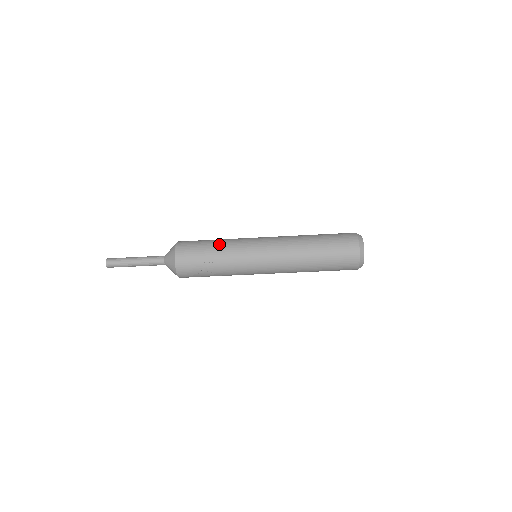
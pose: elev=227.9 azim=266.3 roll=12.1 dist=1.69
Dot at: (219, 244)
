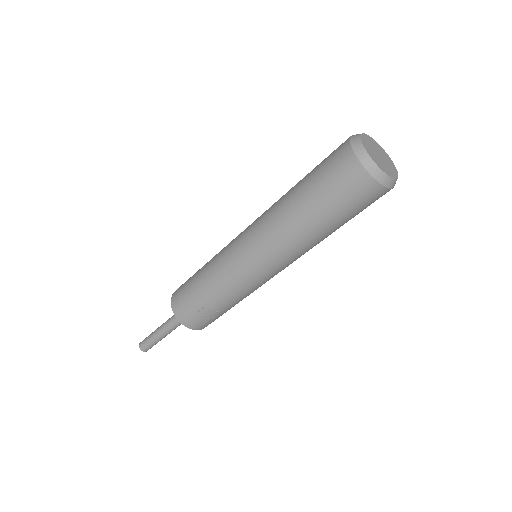
Dot at: (203, 275)
